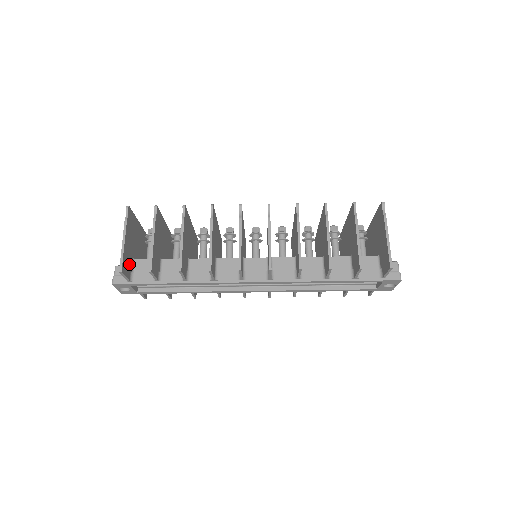
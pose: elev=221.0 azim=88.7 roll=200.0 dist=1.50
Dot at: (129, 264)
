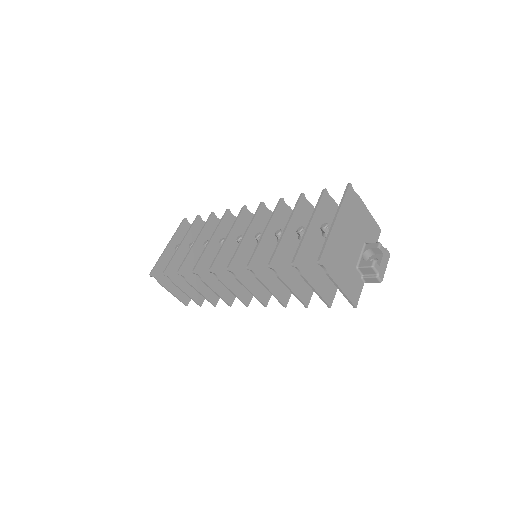
Dot at: occluded
